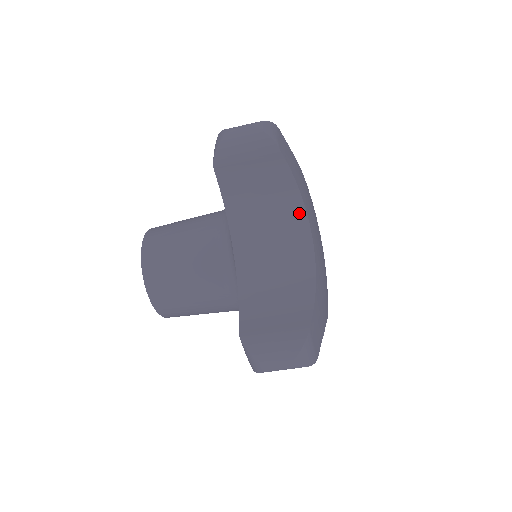
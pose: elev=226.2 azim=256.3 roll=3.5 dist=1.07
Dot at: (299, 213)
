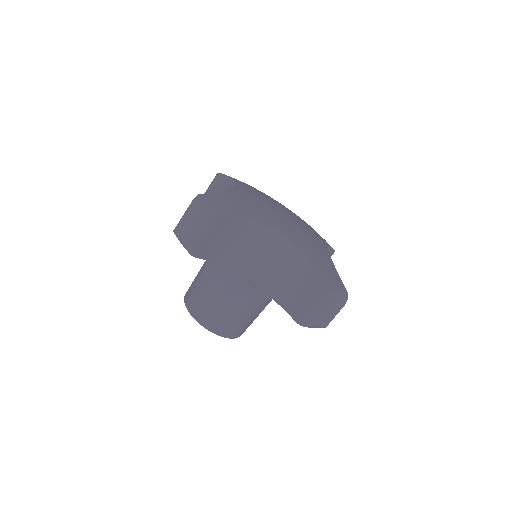
Dot at: (262, 229)
